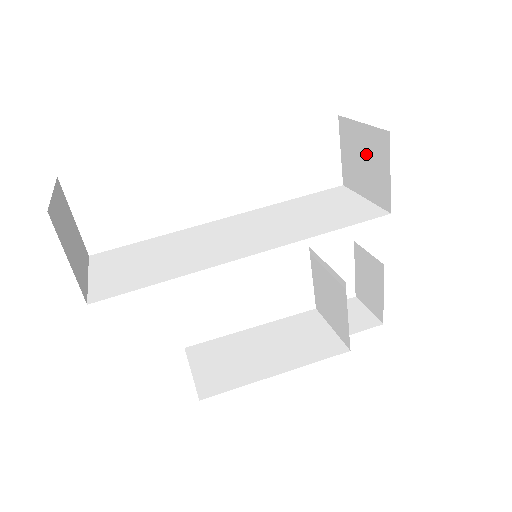
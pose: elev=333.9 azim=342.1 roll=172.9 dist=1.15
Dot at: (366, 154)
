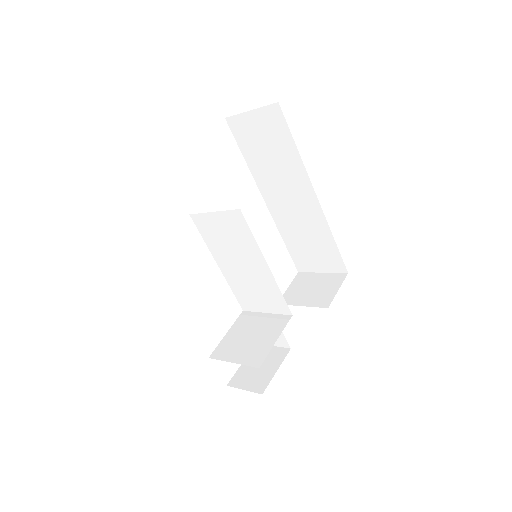
Dot at: (318, 285)
